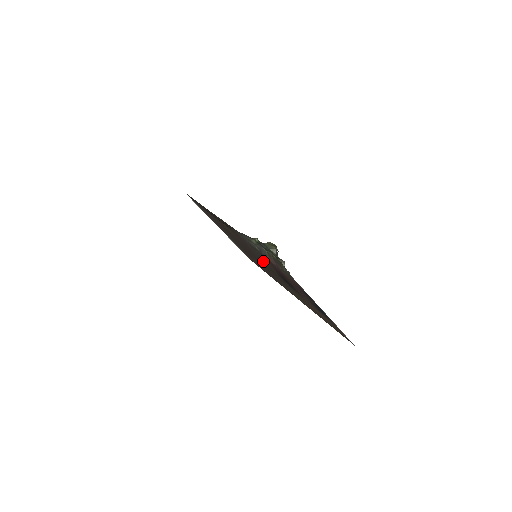
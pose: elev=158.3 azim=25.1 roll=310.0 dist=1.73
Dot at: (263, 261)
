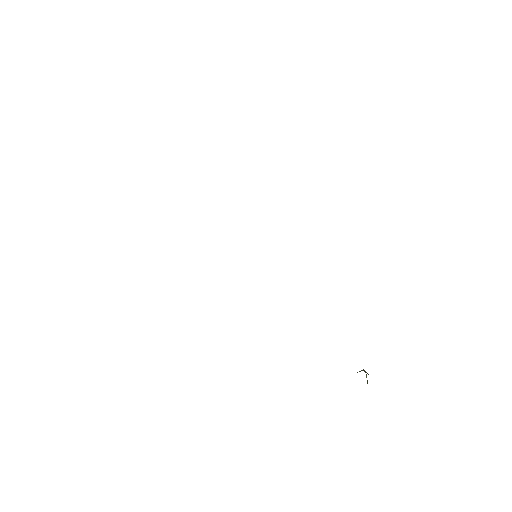
Dot at: occluded
